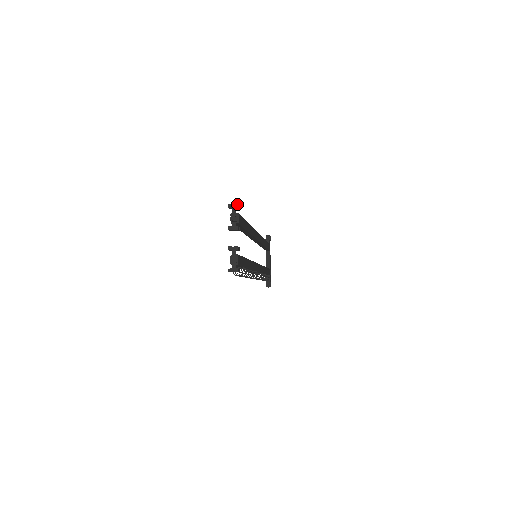
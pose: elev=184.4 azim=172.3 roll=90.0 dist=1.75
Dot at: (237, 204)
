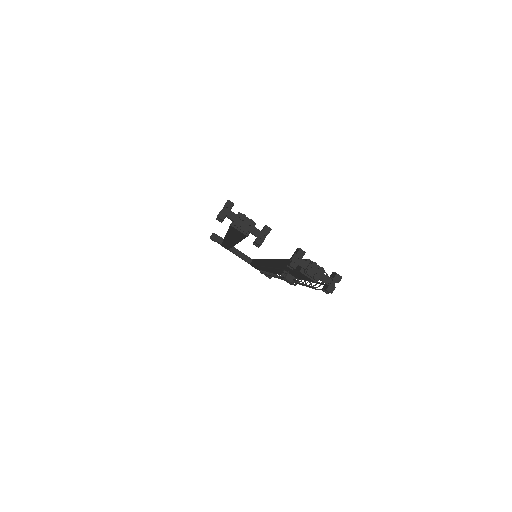
Dot at: (227, 201)
